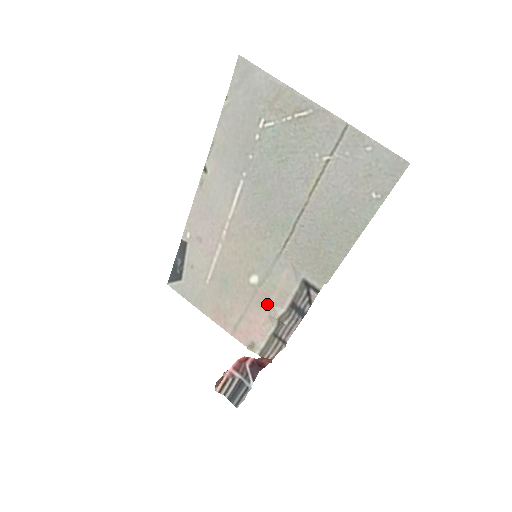
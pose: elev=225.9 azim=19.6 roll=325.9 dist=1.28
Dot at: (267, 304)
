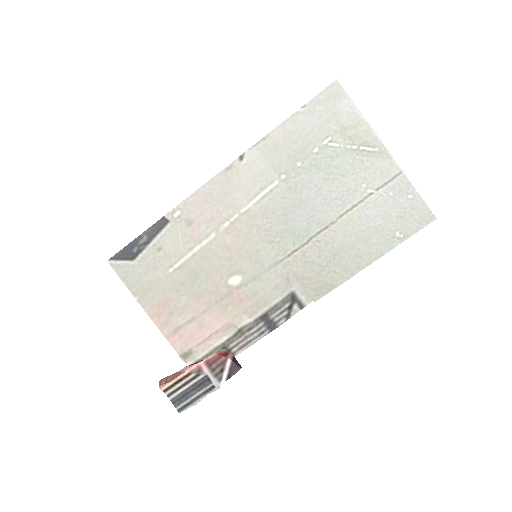
Dot at: (235, 310)
